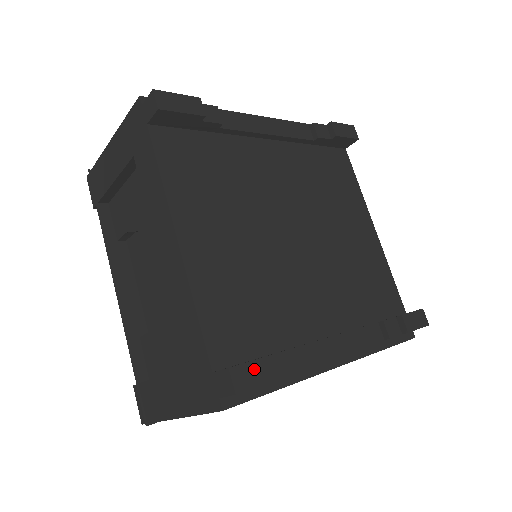
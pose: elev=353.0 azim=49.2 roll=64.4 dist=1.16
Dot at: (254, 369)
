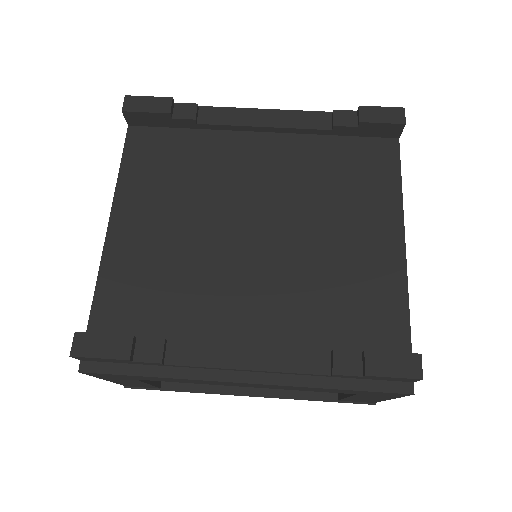
Dot at: (100, 341)
